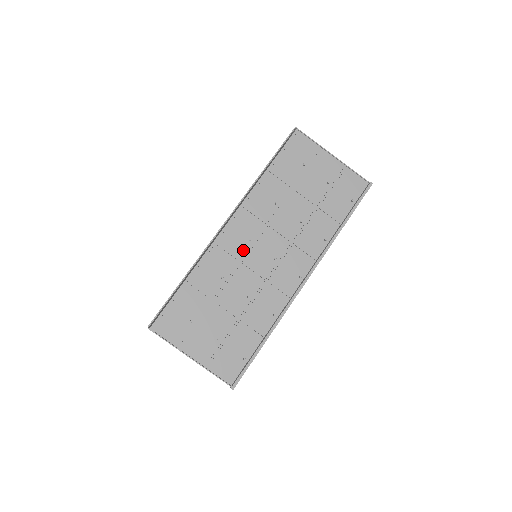
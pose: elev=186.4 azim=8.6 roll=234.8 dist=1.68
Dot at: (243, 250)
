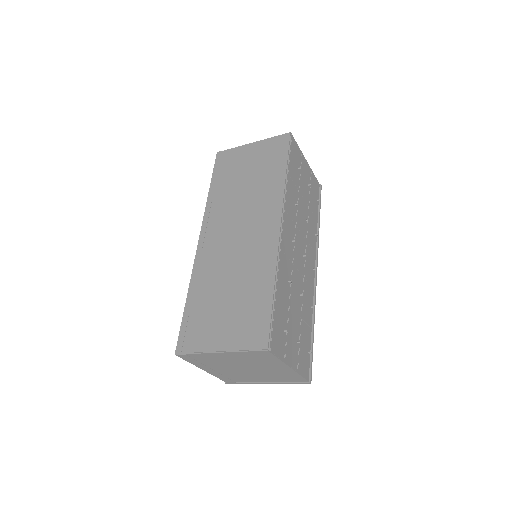
Dot at: (292, 252)
